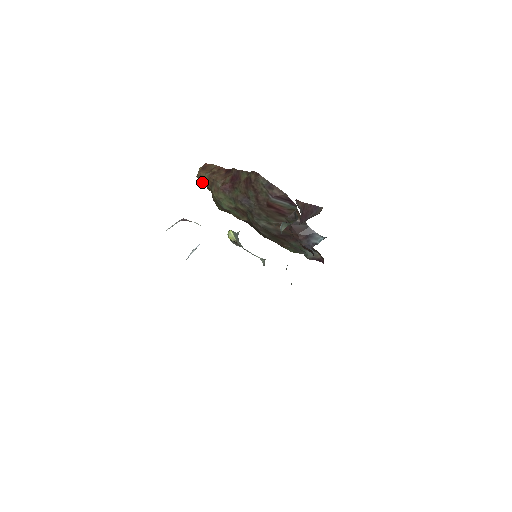
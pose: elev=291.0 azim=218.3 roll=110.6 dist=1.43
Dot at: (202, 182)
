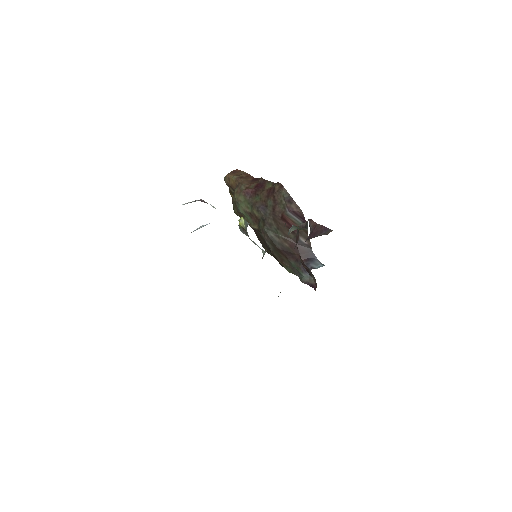
Dot at: (227, 184)
